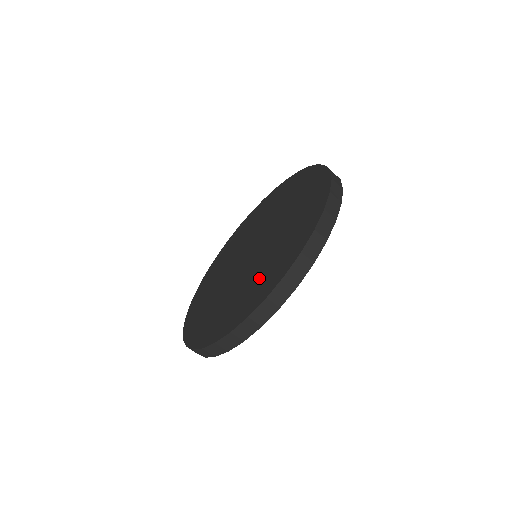
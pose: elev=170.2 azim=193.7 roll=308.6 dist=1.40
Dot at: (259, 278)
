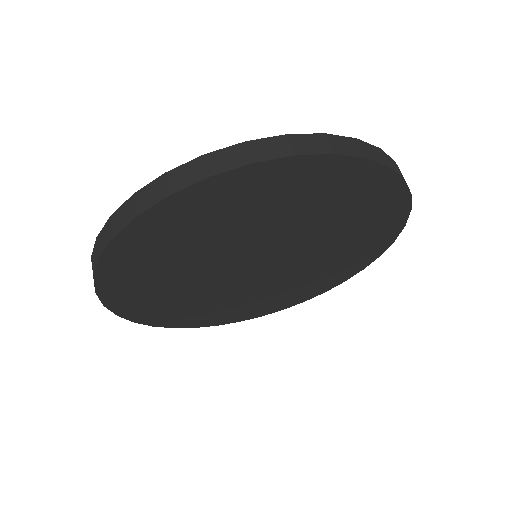
Dot at: occluded
